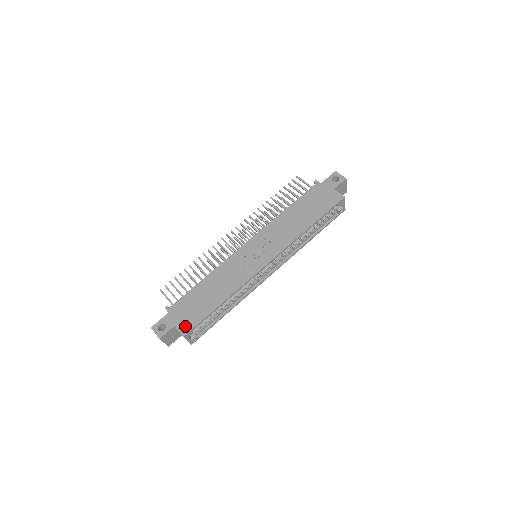
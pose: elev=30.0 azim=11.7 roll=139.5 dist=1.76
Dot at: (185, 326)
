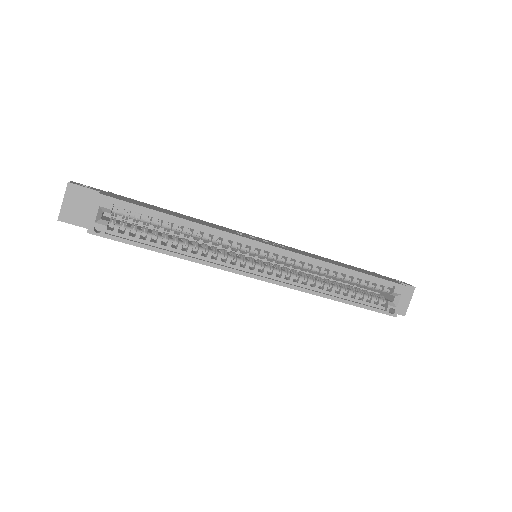
Dot at: (113, 196)
